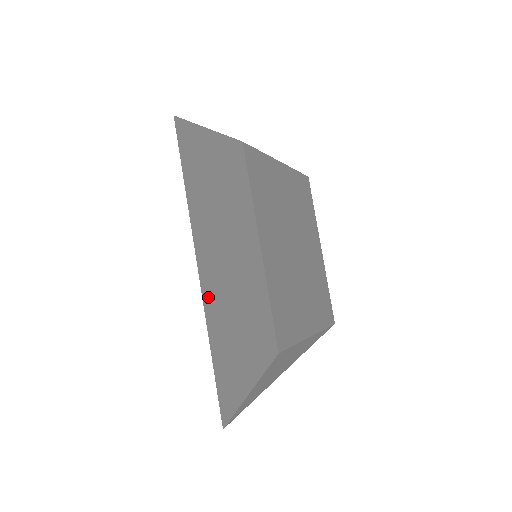
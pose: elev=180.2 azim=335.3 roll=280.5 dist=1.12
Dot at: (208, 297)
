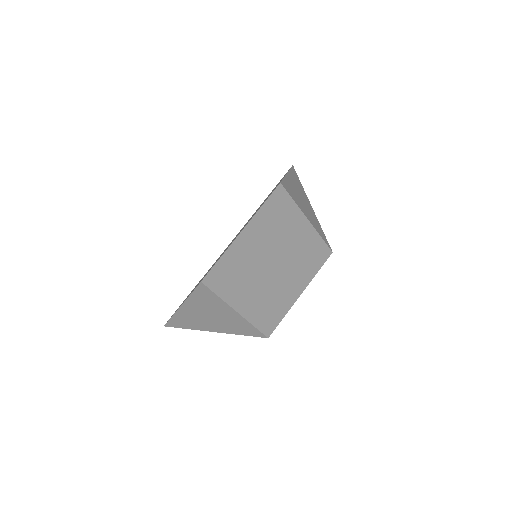
Dot at: occluded
